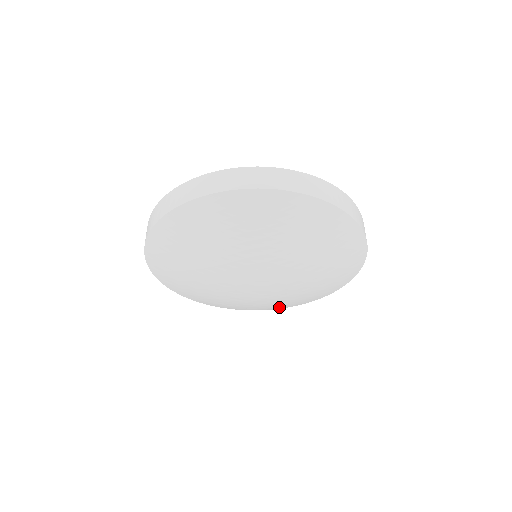
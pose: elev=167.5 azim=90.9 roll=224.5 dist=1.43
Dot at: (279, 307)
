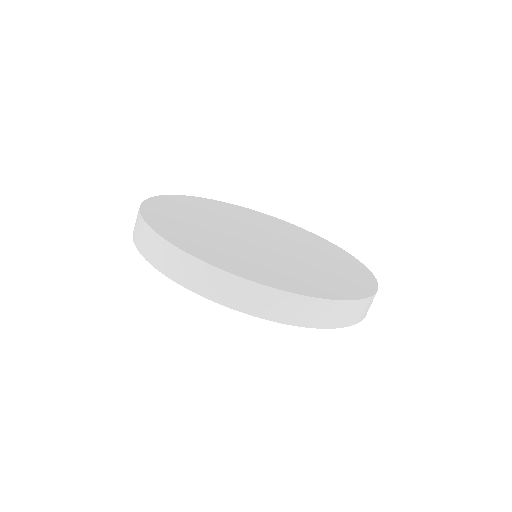
Dot at: occluded
